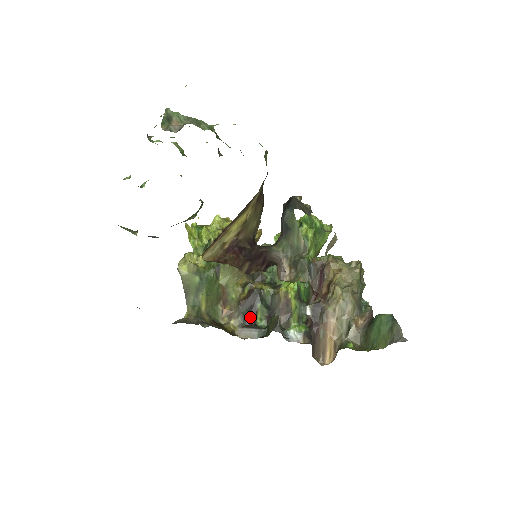
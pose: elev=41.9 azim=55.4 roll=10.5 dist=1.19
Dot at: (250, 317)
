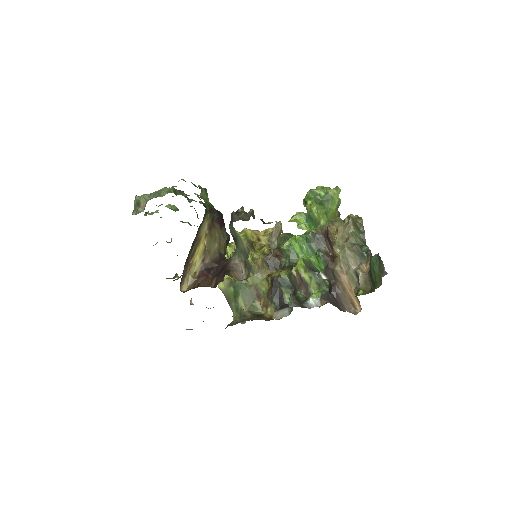
Dot at: (280, 300)
